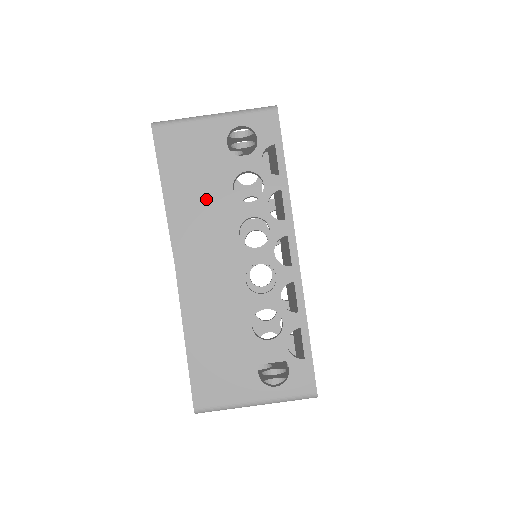
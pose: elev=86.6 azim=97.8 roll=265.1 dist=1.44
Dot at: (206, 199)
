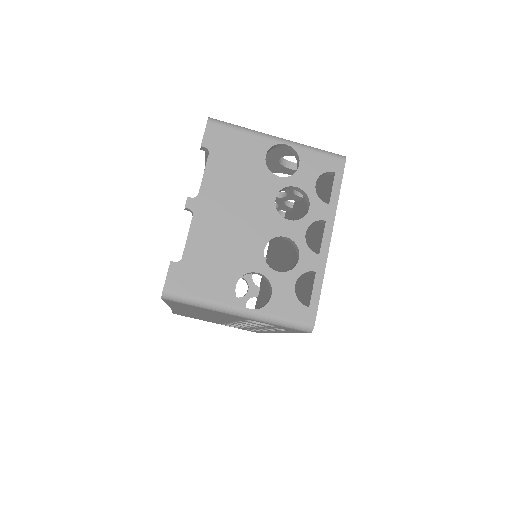
Dot at: occluded
